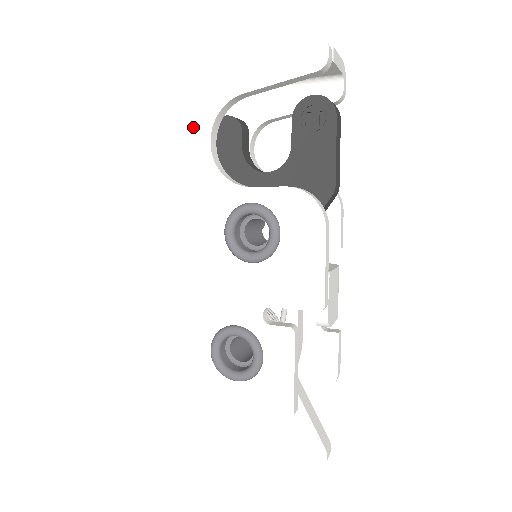
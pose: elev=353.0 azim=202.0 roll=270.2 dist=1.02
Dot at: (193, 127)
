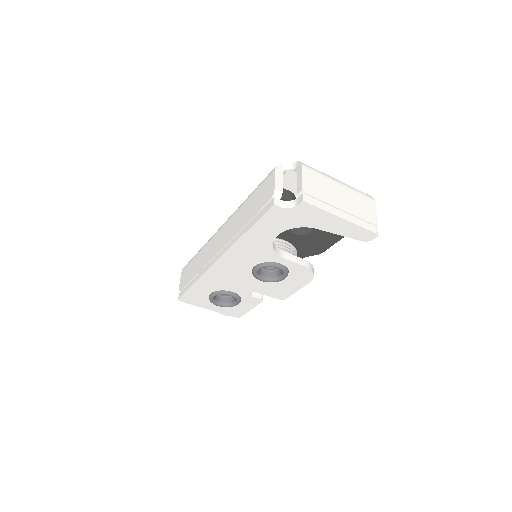
Dot at: (272, 225)
